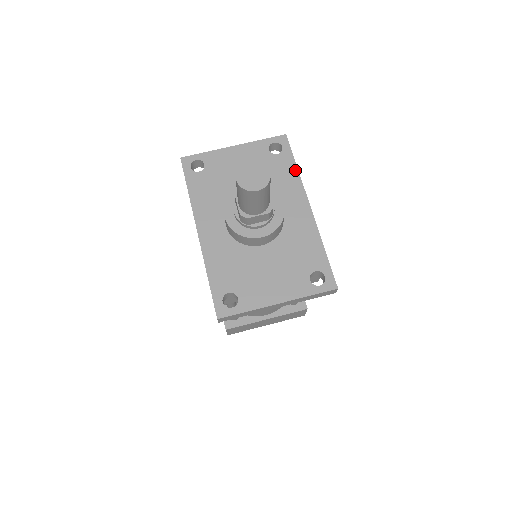
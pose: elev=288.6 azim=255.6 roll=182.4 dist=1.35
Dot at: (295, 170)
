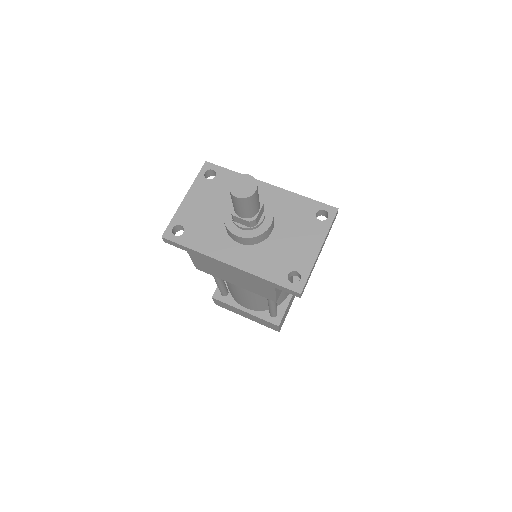
Dot at: (236, 174)
